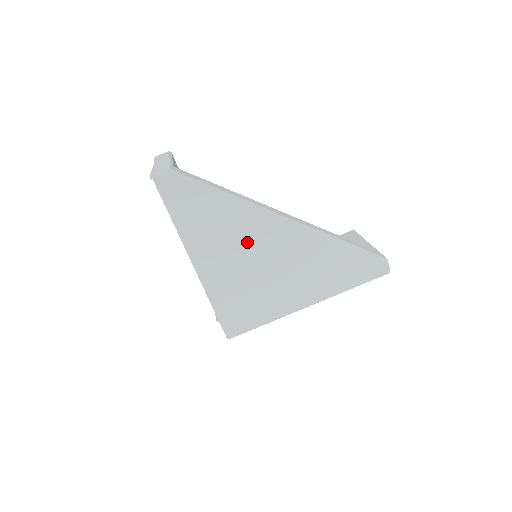
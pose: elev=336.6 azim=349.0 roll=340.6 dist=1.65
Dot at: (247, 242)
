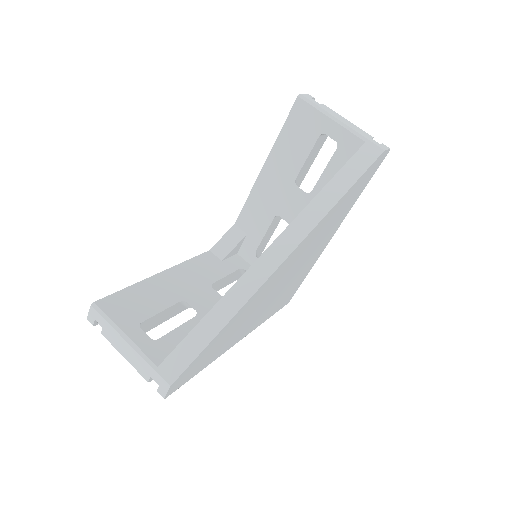
Dot at: (263, 300)
